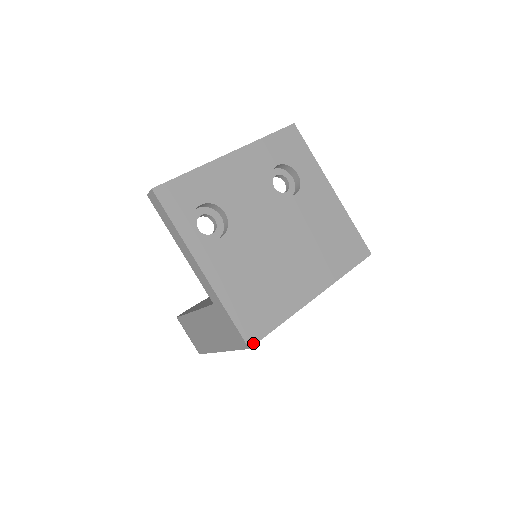
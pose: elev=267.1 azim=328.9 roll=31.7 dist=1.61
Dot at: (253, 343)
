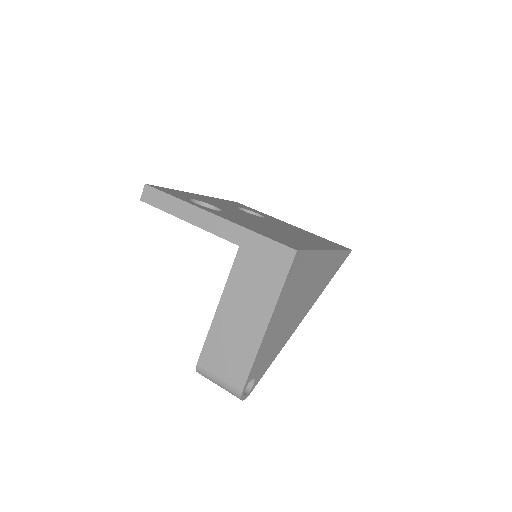
Dot at: (297, 249)
